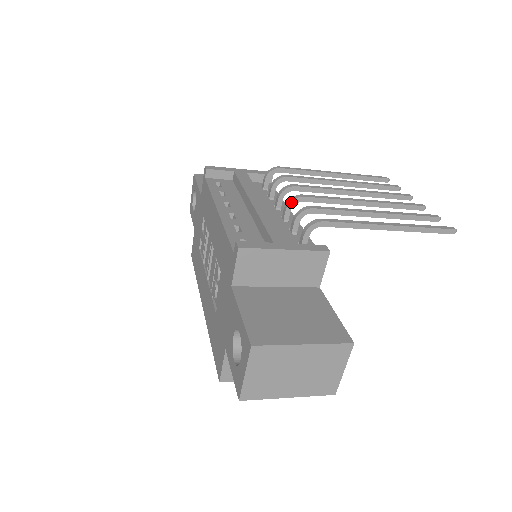
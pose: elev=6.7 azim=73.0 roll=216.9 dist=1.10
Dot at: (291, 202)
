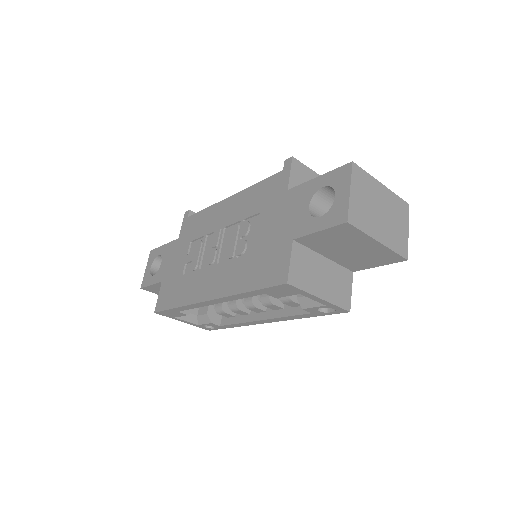
Dot at: occluded
